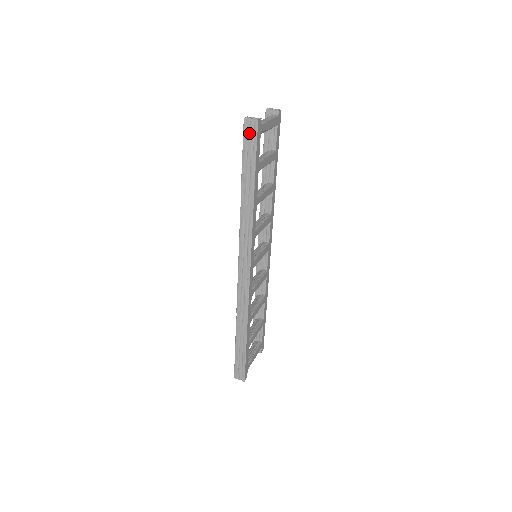
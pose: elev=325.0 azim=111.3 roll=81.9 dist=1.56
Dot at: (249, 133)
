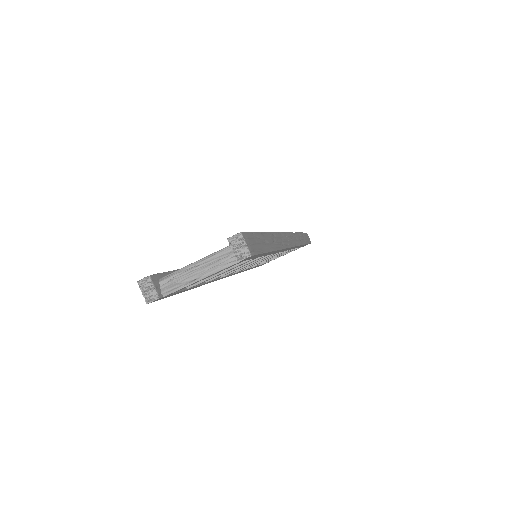
Dot at: occluded
